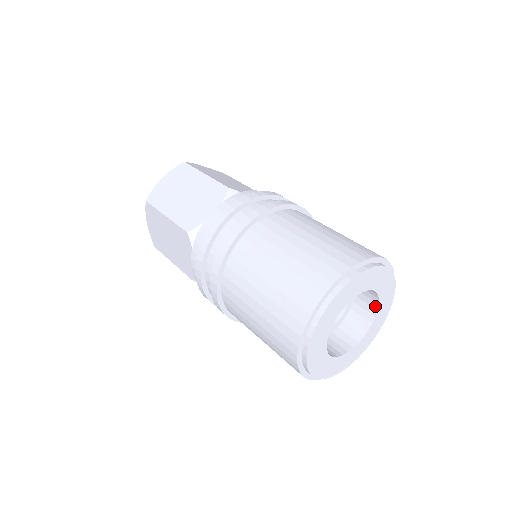
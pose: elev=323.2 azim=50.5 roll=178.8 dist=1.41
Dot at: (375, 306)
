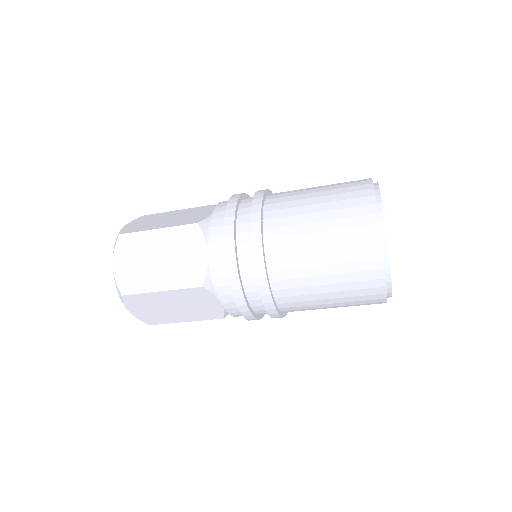
Dot at: occluded
